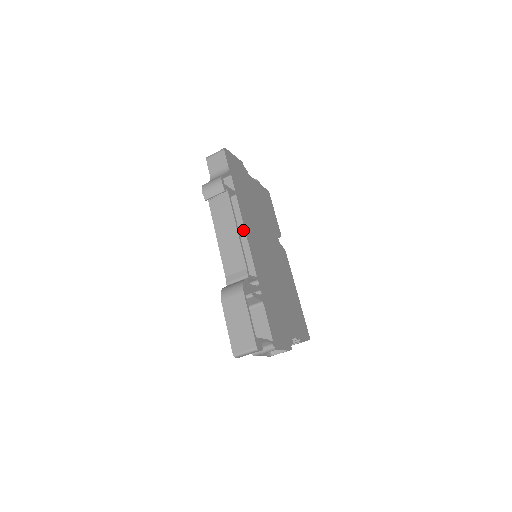
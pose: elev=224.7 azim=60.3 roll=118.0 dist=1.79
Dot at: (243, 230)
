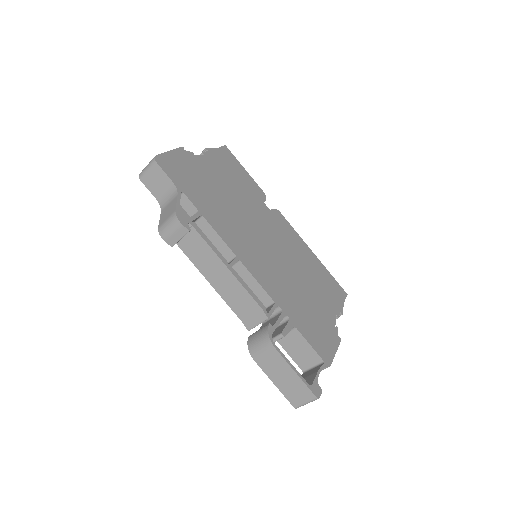
Dot at: (232, 255)
